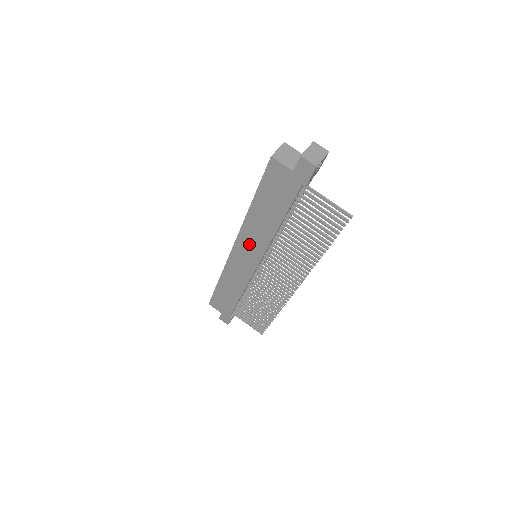
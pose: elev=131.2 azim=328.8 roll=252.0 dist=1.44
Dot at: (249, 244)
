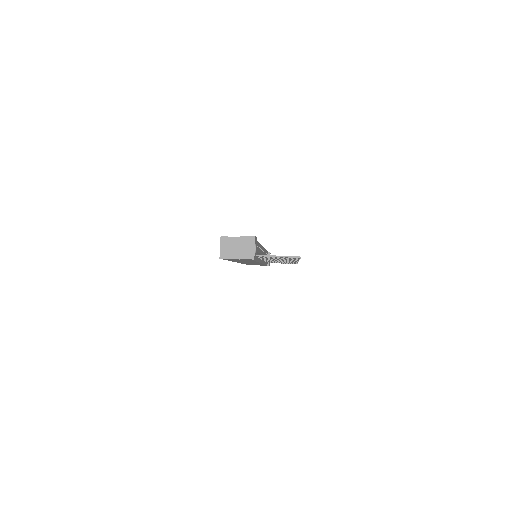
Dot at: (246, 262)
